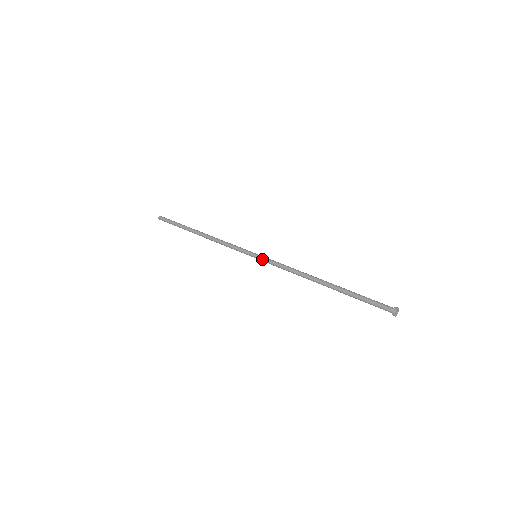
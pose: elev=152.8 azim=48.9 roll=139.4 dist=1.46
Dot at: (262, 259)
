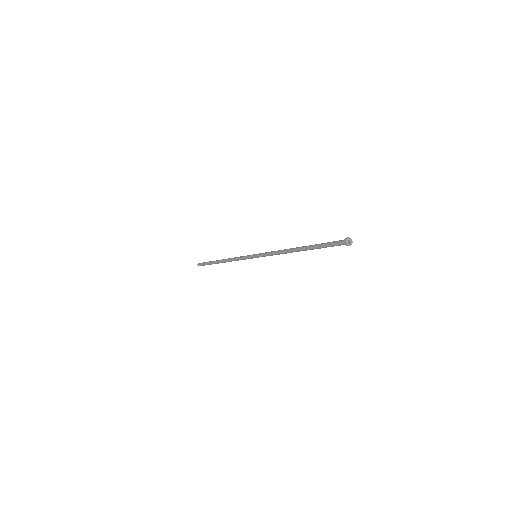
Dot at: (259, 254)
